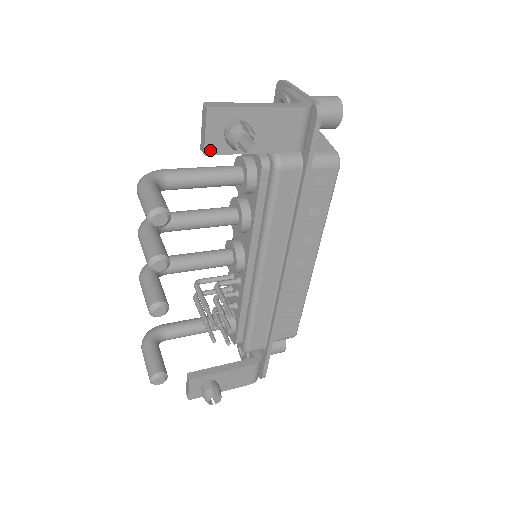
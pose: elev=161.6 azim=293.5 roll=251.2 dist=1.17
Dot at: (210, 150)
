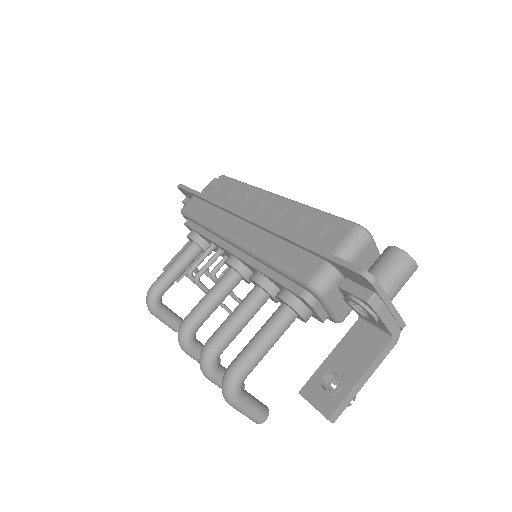
Dot at: occluded
